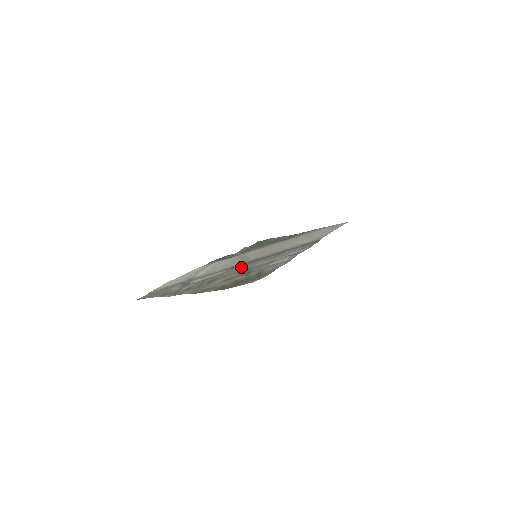
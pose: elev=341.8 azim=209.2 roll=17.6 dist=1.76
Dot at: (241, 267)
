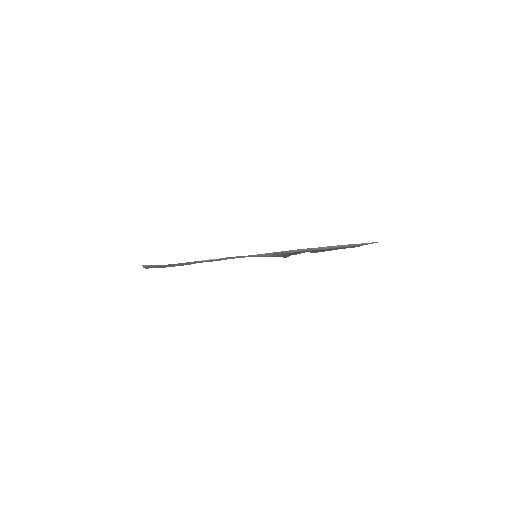
Dot at: occluded
